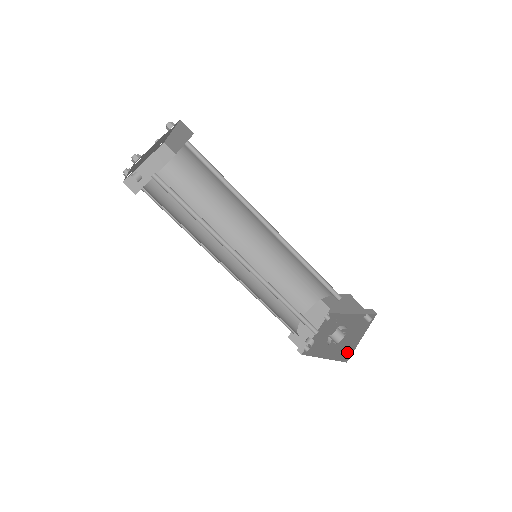
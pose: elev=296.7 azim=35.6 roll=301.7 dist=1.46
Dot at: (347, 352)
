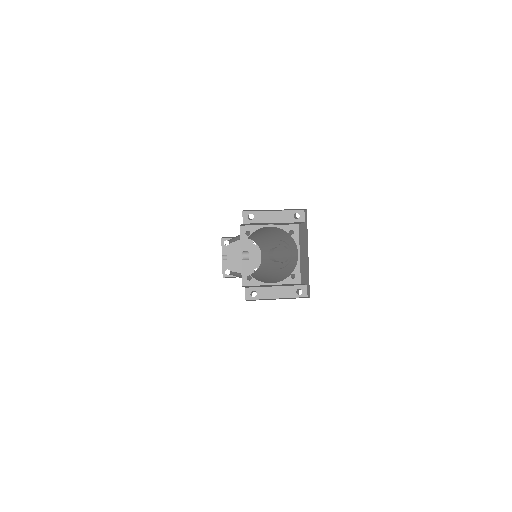
Dot at: (253, 214)
